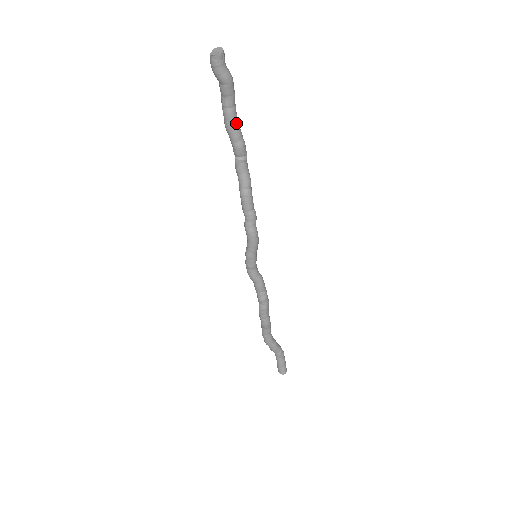
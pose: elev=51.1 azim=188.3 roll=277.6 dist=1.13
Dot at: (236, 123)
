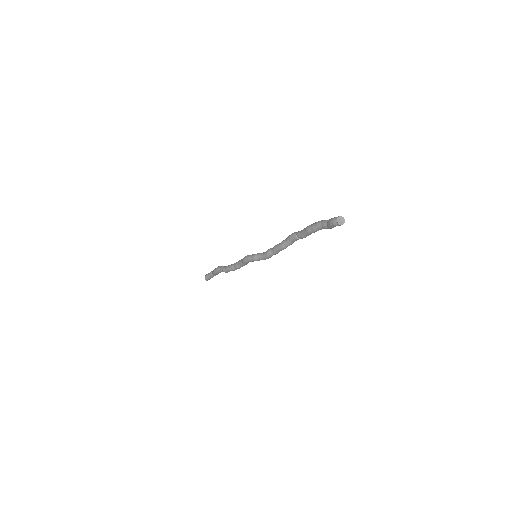
Dot at: (314, 232)
